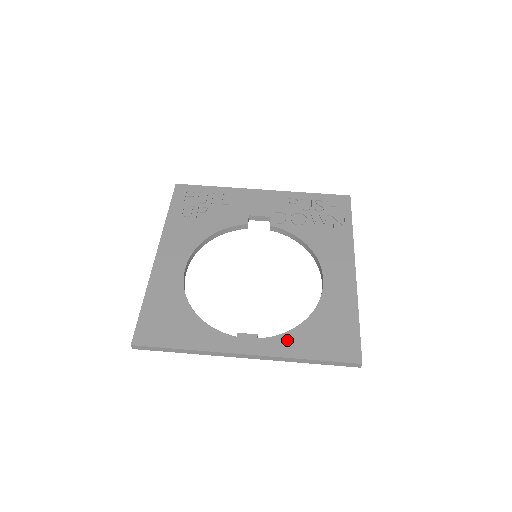
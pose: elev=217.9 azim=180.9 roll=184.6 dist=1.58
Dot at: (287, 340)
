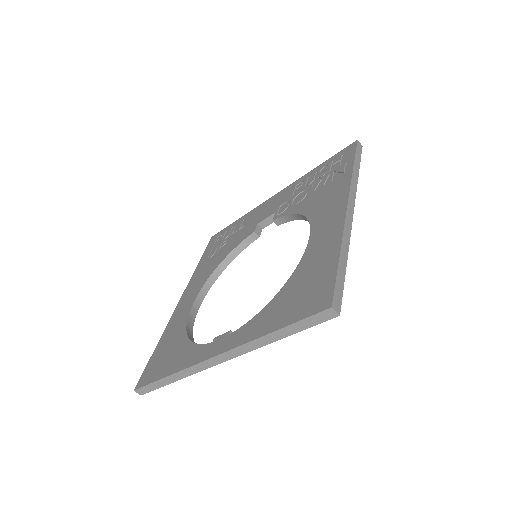
Dot at: (255, 322)
